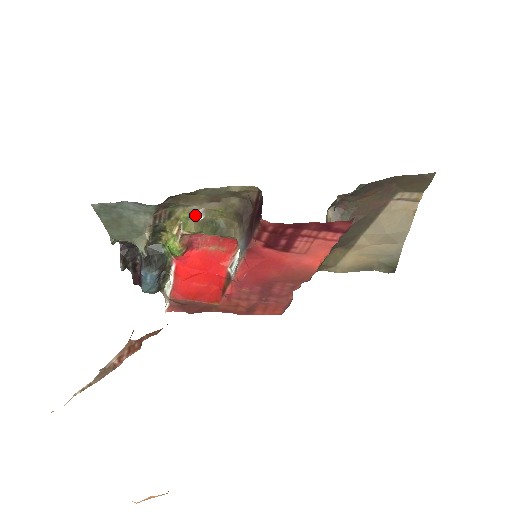
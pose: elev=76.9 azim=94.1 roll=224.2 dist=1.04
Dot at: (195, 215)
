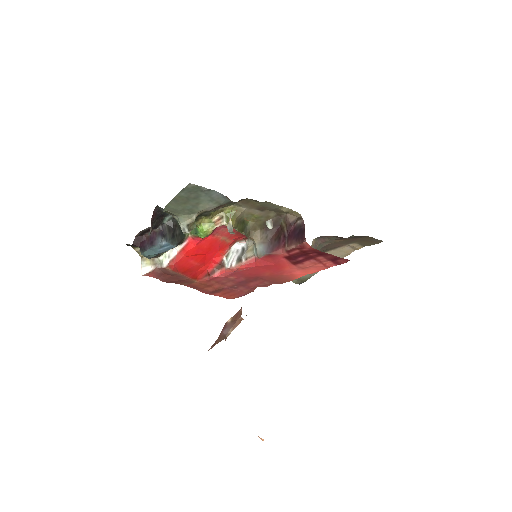
Dot at: (267, 223)
